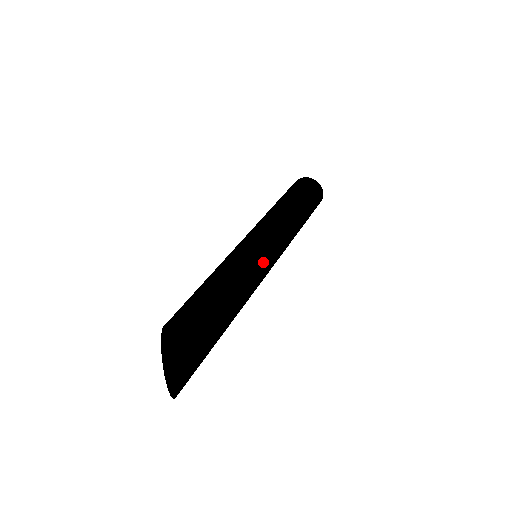
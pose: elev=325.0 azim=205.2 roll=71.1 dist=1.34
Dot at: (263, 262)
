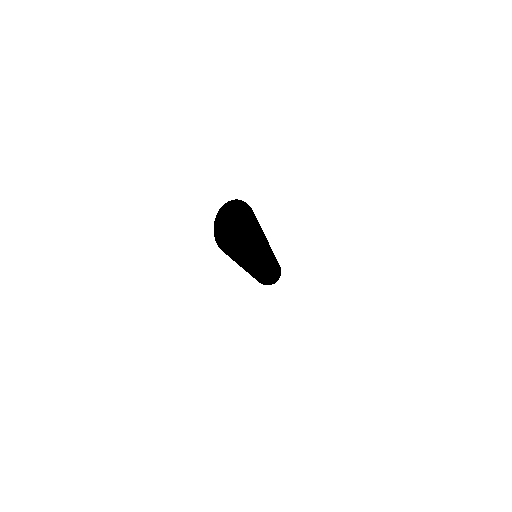
Dot at: occluded
